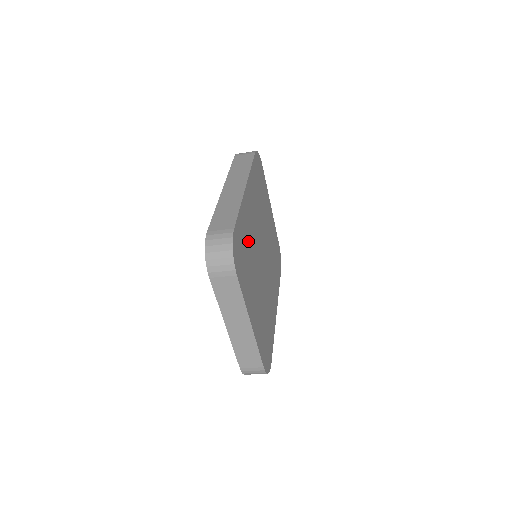
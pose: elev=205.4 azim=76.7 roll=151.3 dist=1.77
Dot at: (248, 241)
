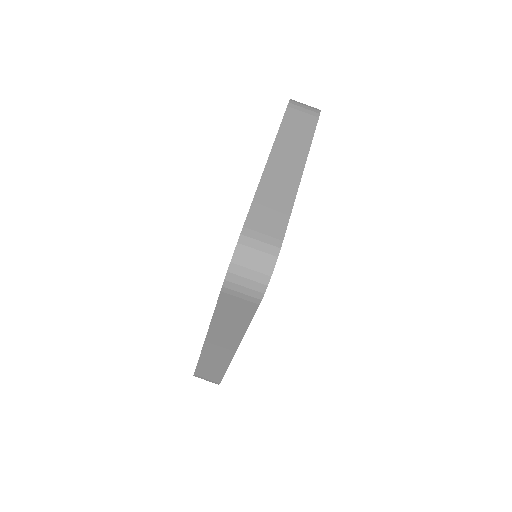
Dot at: occluded
